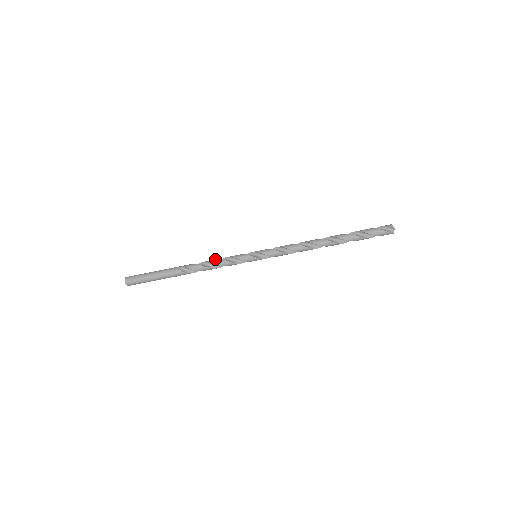
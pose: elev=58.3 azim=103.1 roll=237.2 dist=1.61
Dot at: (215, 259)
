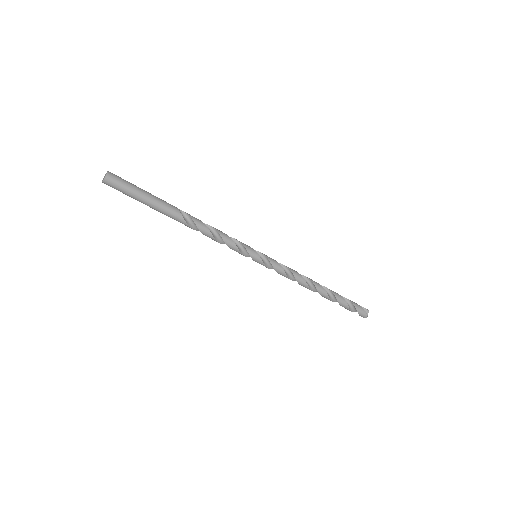
Dot at: occluded
